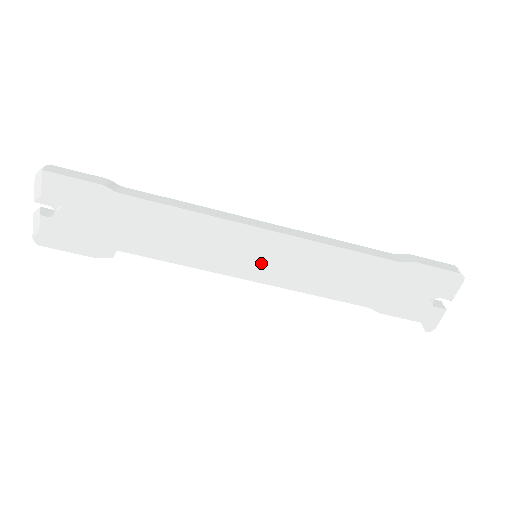
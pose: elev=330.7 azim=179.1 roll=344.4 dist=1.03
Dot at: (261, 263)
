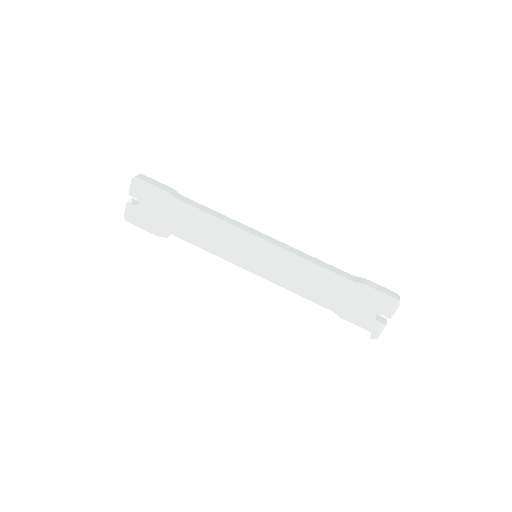
Dot at: (257, 261)
